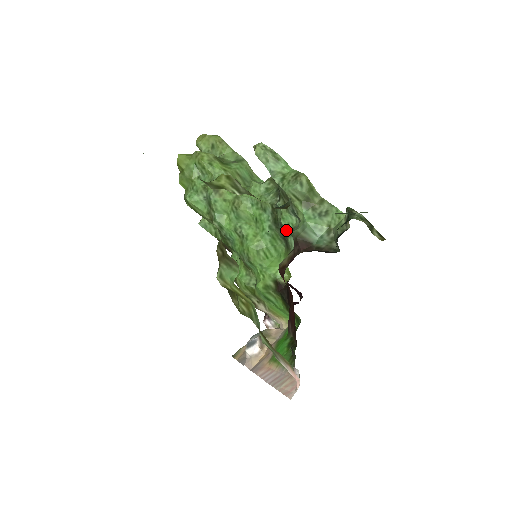
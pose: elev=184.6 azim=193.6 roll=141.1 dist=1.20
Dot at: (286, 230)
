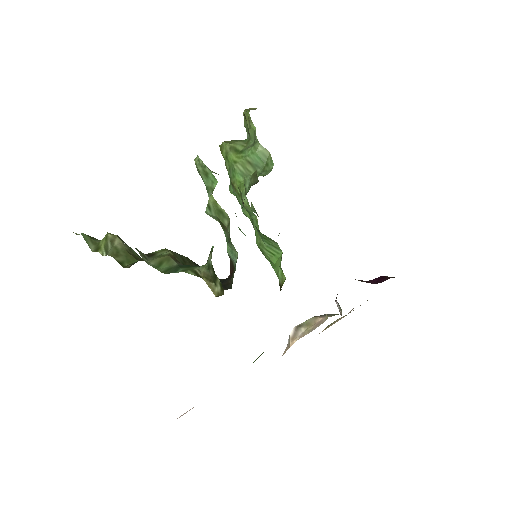
Dot at: occluded
